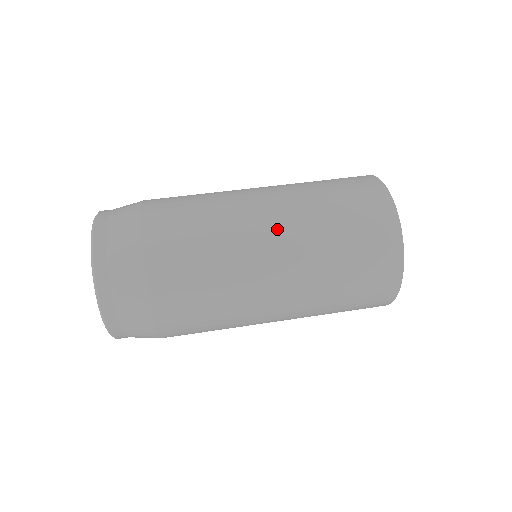
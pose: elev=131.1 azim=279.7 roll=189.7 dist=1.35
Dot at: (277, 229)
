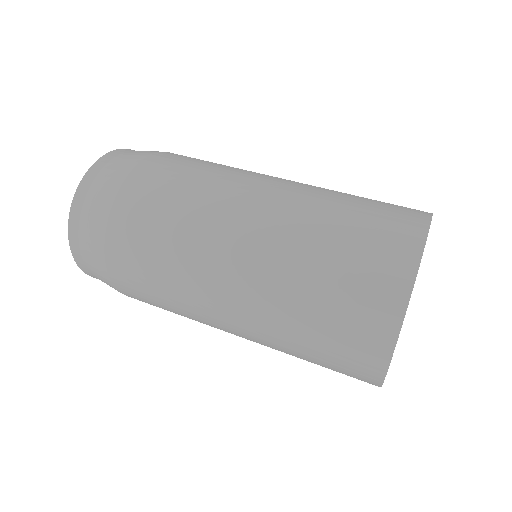
Dot at: (237, 294)
